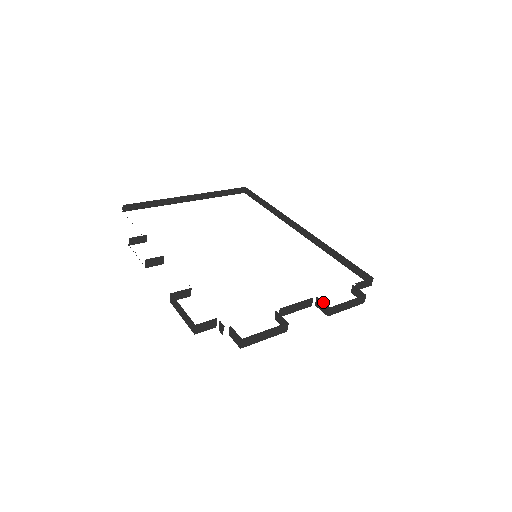
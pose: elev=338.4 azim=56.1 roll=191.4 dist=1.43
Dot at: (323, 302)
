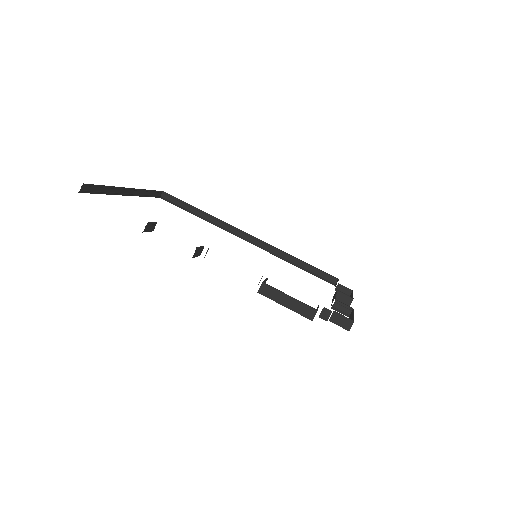
Dot at: occluded
